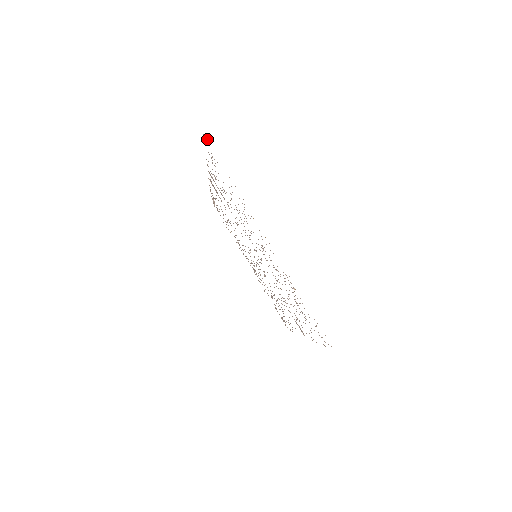
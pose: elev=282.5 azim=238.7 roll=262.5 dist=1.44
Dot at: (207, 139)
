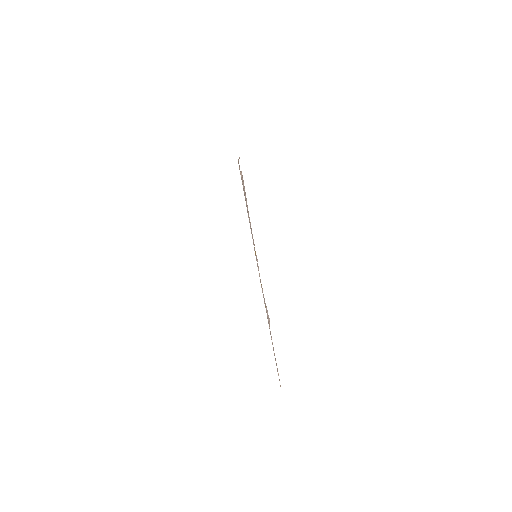
Dot at: (248, 211)
